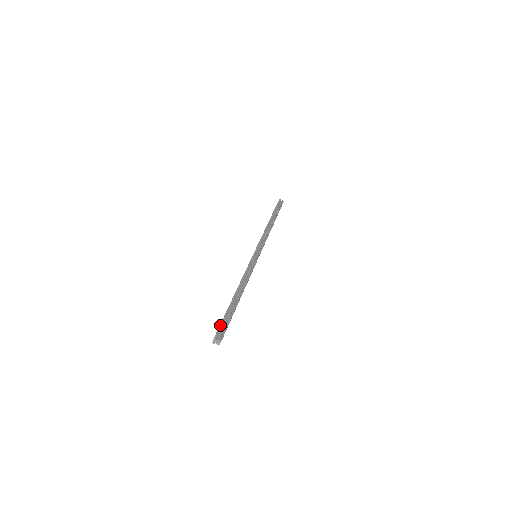
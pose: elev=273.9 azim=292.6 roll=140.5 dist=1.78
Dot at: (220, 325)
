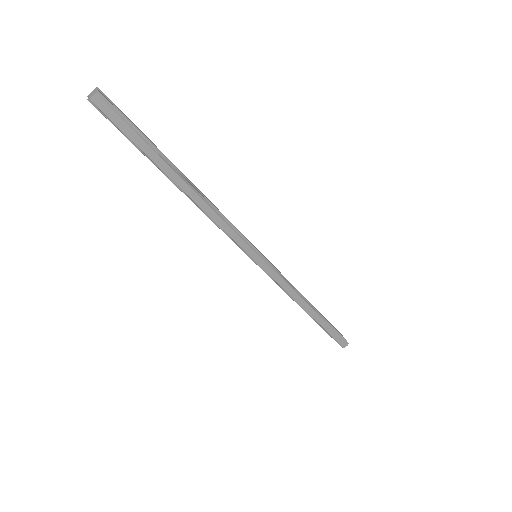
Dot at: occluded
